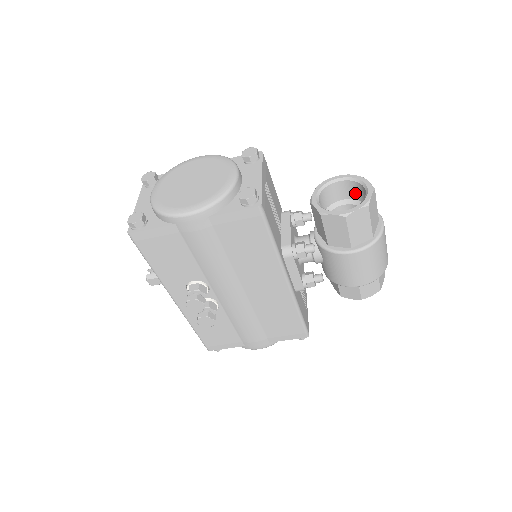
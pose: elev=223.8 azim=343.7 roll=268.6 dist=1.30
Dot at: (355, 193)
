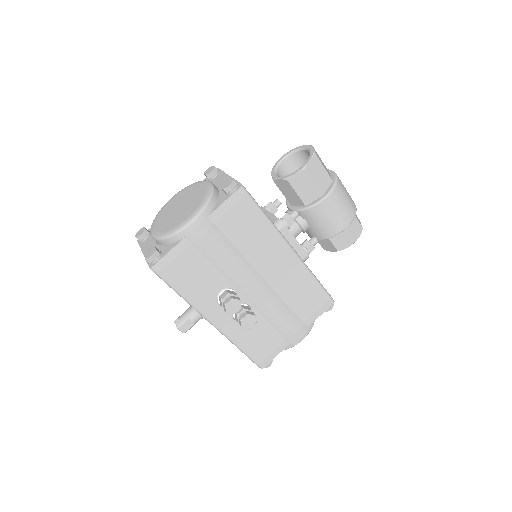
Dot at: (300, 163)
